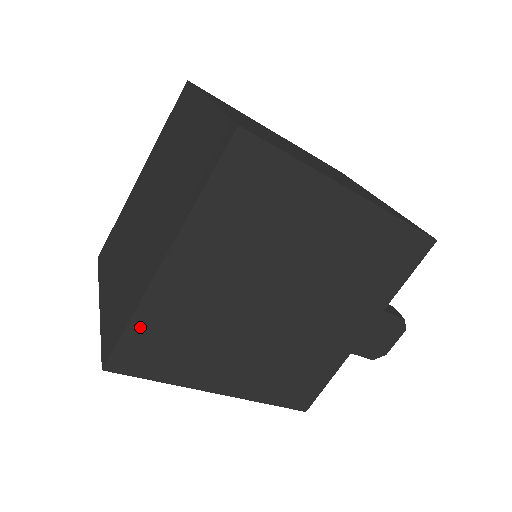
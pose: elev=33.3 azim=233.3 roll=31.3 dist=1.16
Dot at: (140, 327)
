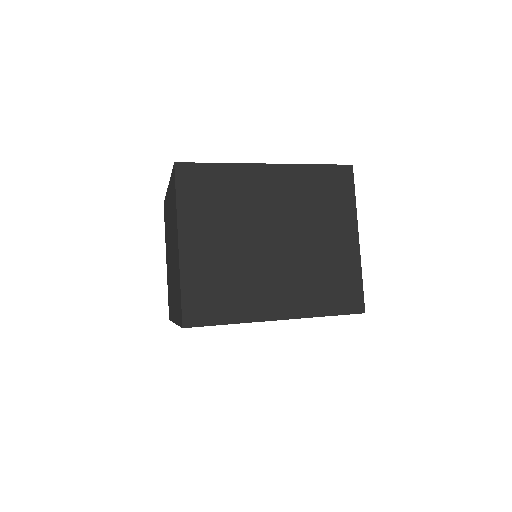
Dot at: occluded
